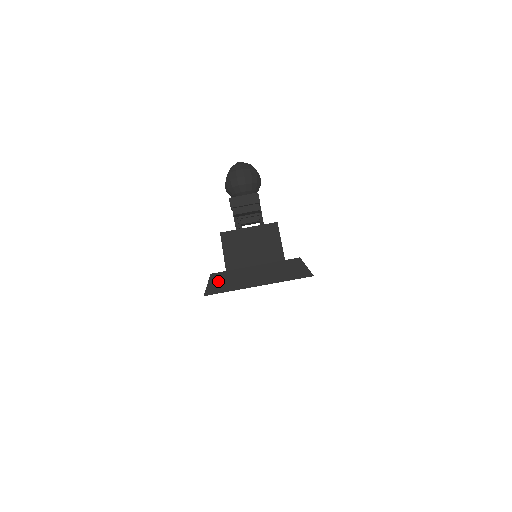
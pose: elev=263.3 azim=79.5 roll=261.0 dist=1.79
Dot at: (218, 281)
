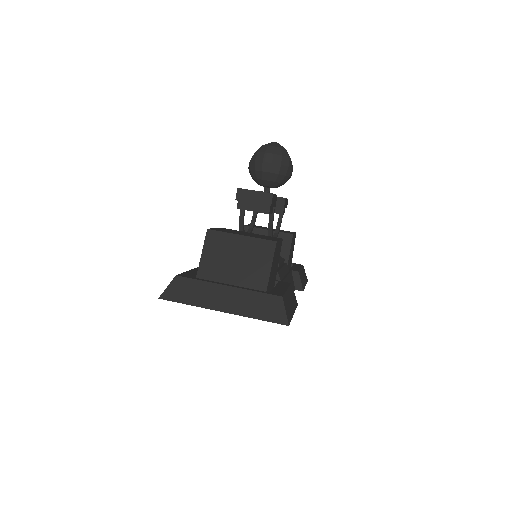
Dot at: (180, 287)
